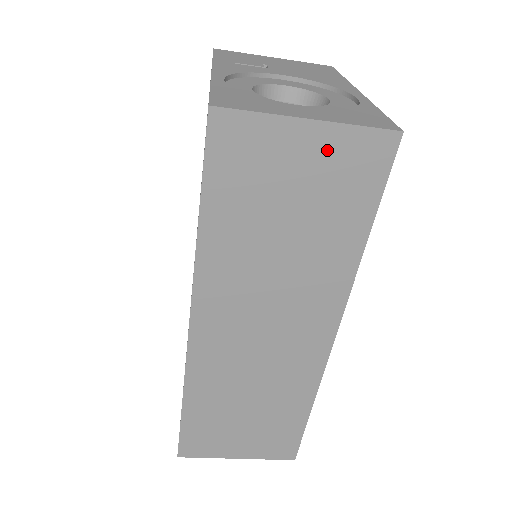
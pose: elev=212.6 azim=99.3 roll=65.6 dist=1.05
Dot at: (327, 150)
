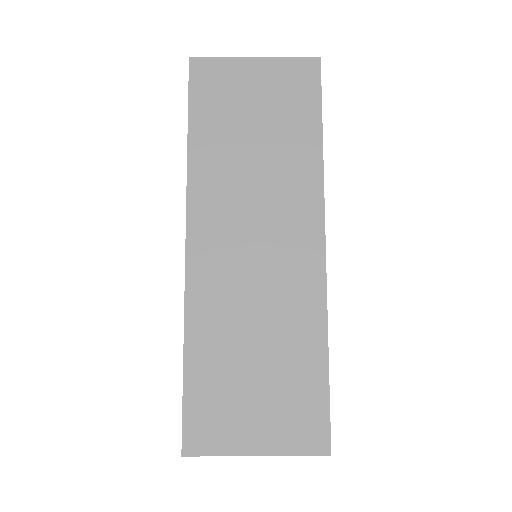
Dot at: (272, 75)
